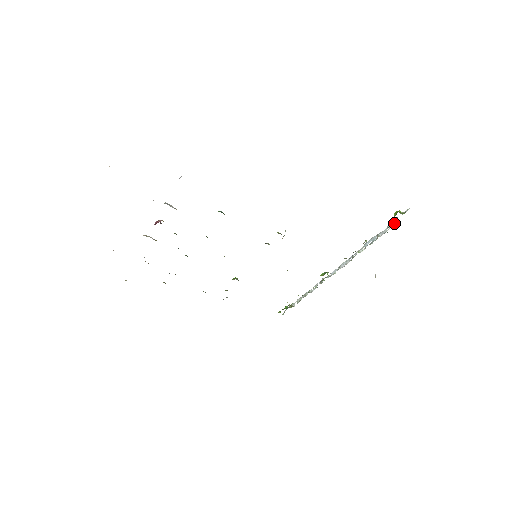
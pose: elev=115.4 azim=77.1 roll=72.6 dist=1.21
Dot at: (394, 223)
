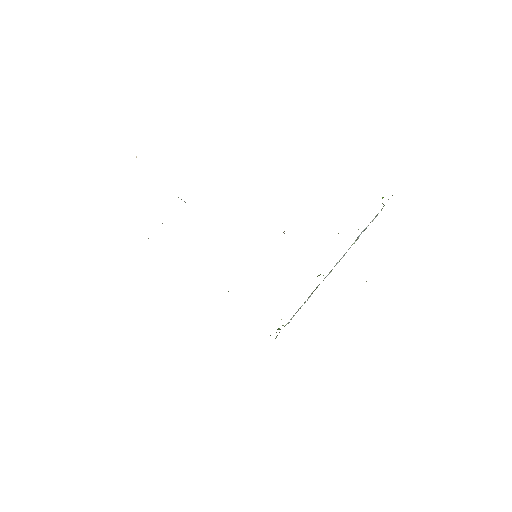
Dot at: (382, 208)
